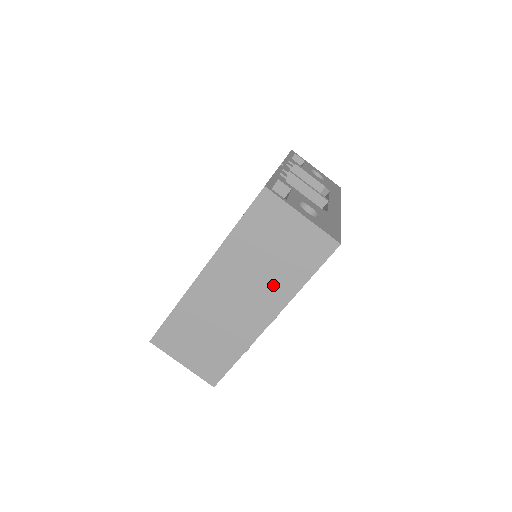
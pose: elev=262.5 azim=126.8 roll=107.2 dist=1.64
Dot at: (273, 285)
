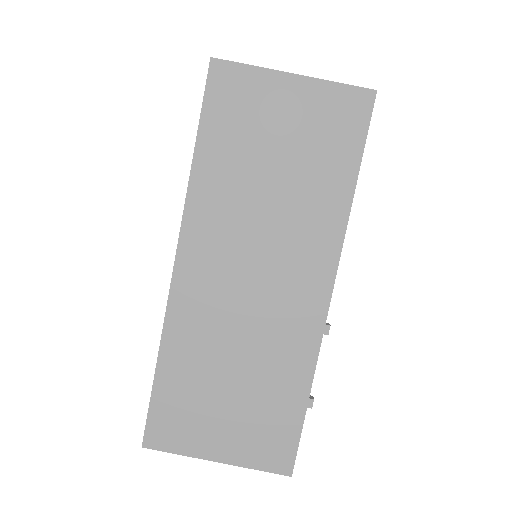
Dot at: (303, 223)
